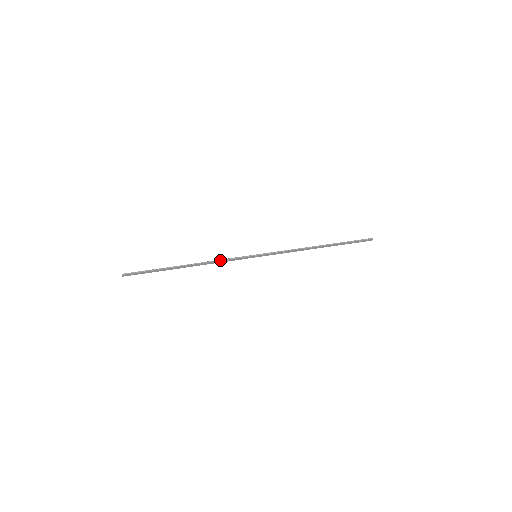
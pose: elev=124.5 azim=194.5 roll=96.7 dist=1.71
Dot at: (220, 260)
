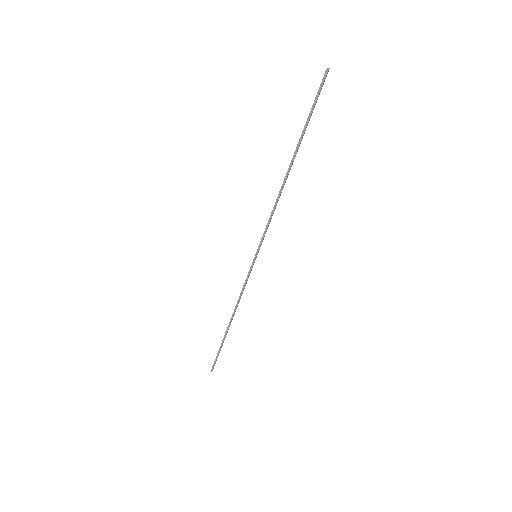
Dot at: (241, 295)
